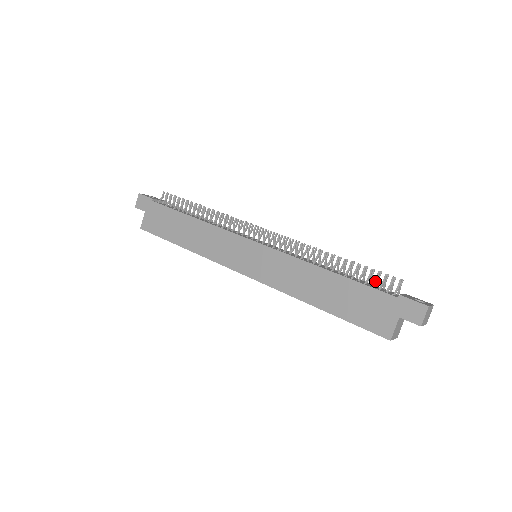
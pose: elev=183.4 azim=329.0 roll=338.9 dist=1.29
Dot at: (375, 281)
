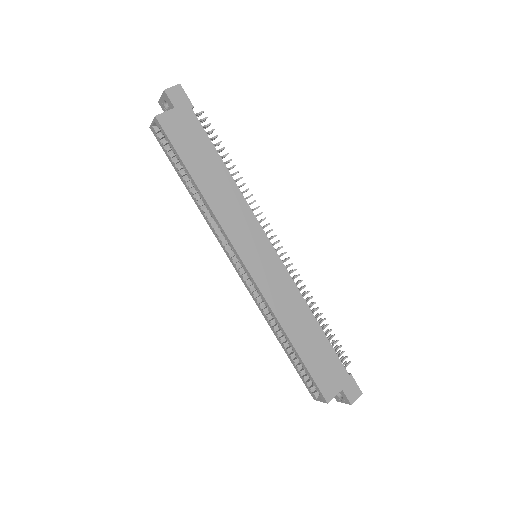
Dot at: (336, 351)
